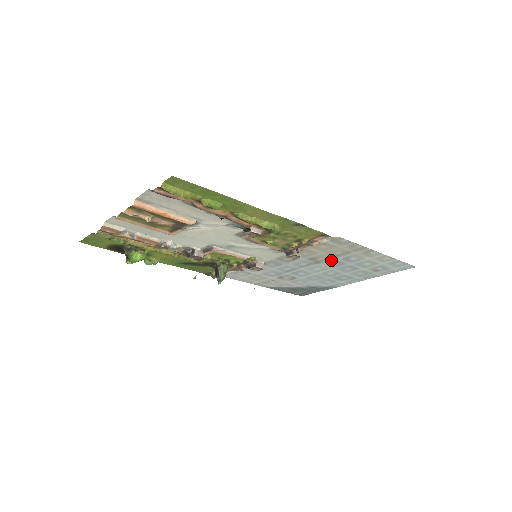
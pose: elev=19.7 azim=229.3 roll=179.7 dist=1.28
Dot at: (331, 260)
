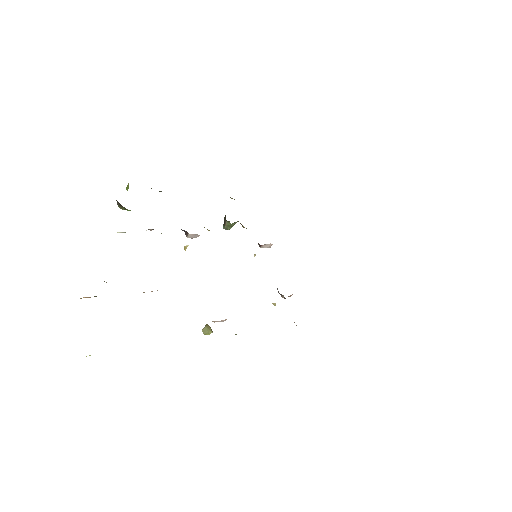
Dot at: occluded
